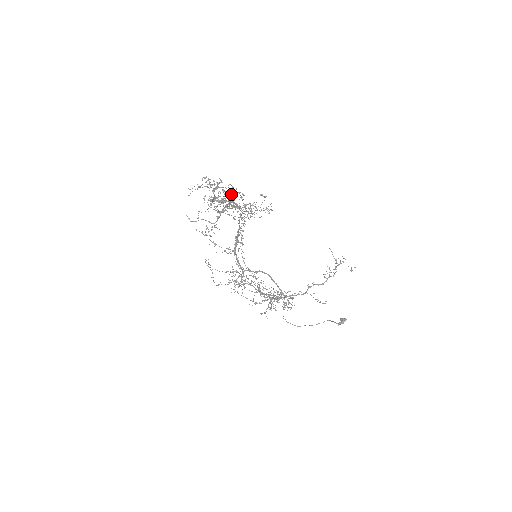
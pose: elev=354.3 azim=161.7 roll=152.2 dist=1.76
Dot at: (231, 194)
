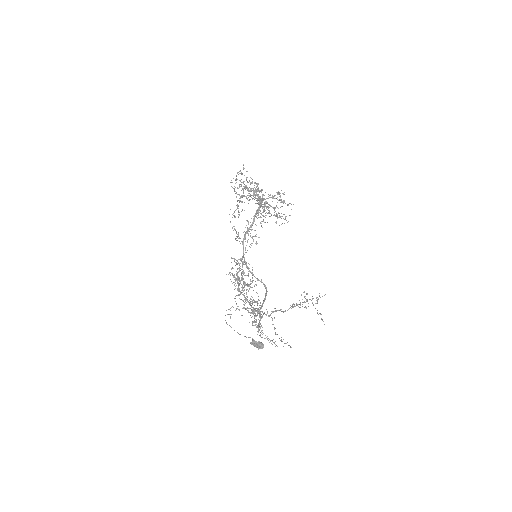
Dot at: (252, 182)
